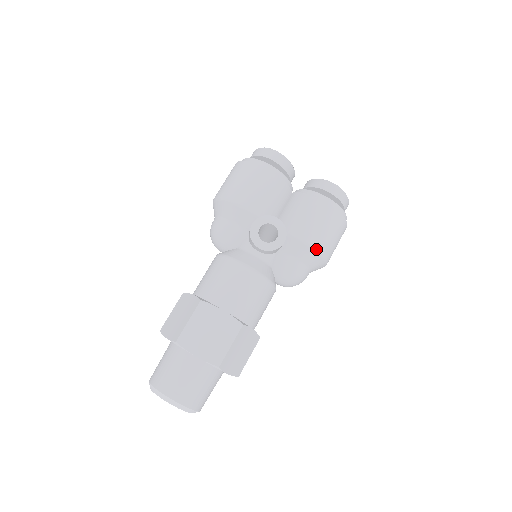
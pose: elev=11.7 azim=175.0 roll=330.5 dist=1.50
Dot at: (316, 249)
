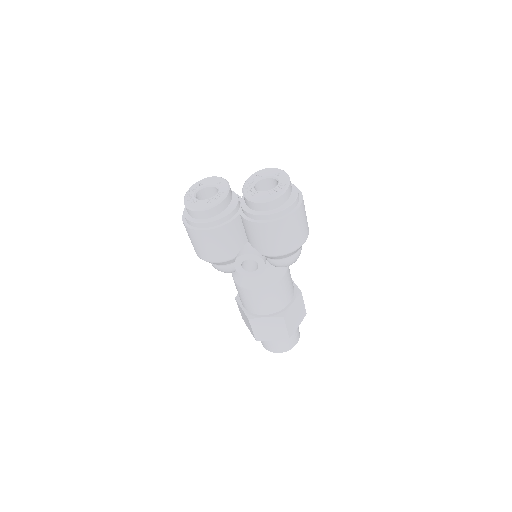
Dot at: (291, 252)
